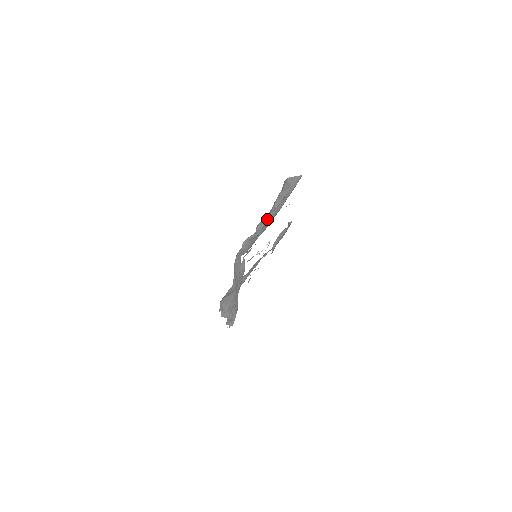
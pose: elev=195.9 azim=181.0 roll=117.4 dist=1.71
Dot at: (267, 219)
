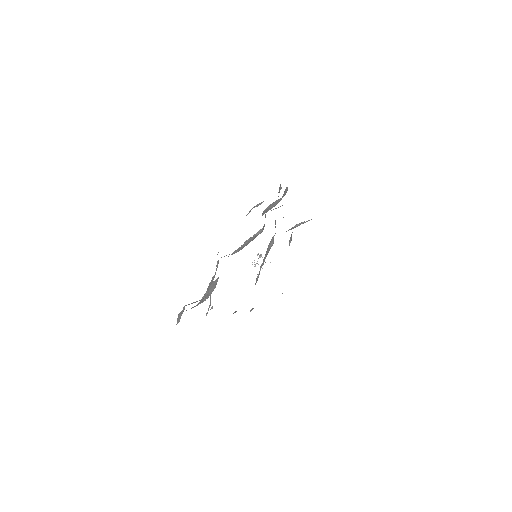
Dot at: occluded
